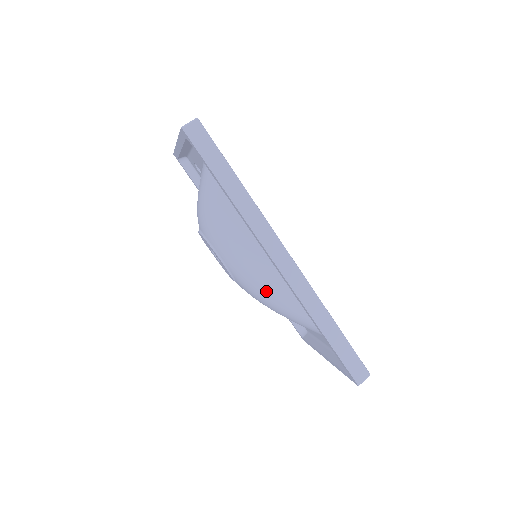
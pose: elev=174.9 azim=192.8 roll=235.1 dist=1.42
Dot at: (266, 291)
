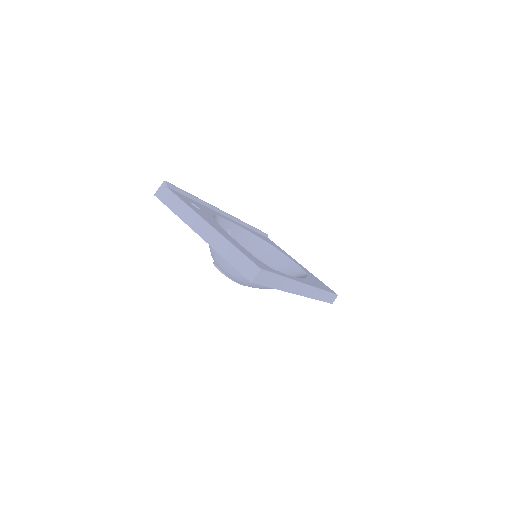
Dot at: occluded
